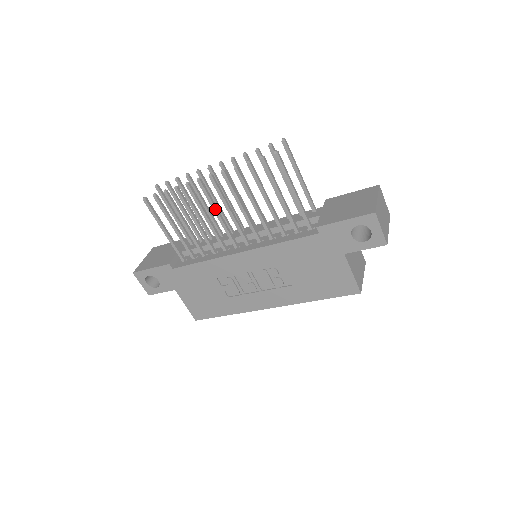
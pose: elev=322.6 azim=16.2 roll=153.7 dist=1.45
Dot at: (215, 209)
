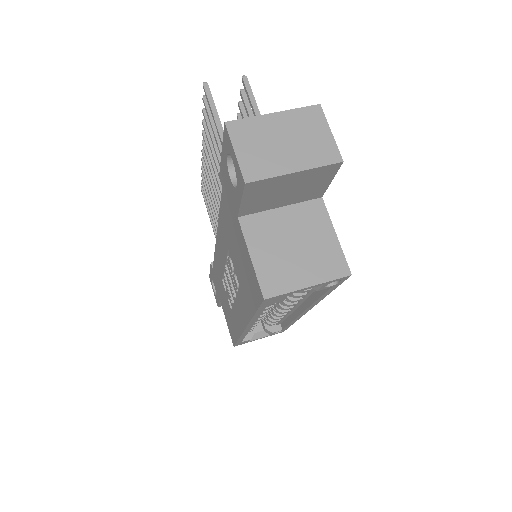
Dot at: (212, 184)
